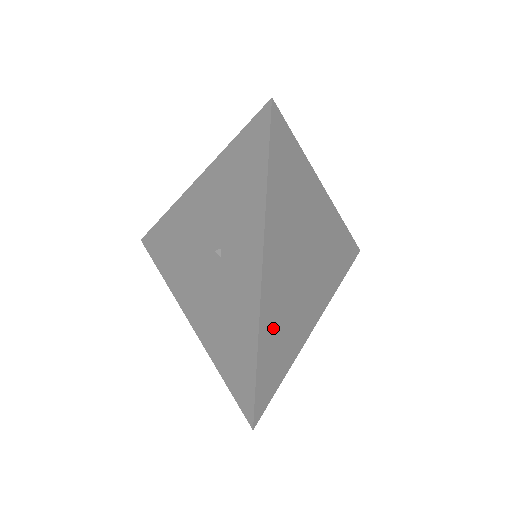
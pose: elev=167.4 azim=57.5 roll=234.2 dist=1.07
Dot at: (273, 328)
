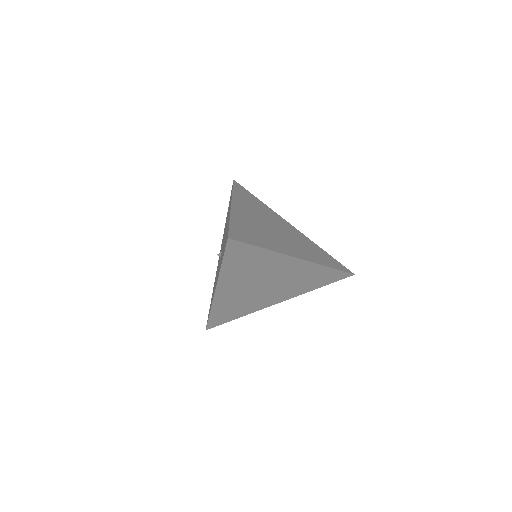
Dot at: (226, 306)
